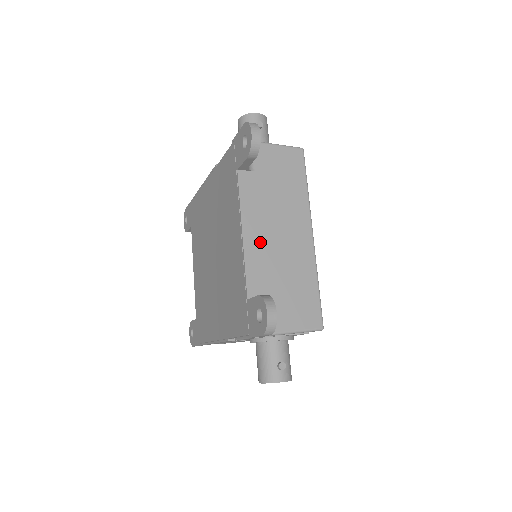
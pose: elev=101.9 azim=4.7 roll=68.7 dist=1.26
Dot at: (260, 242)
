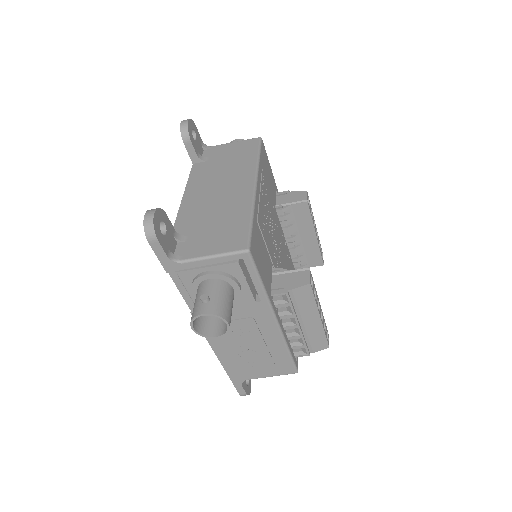
Dot at: (197, 200)
